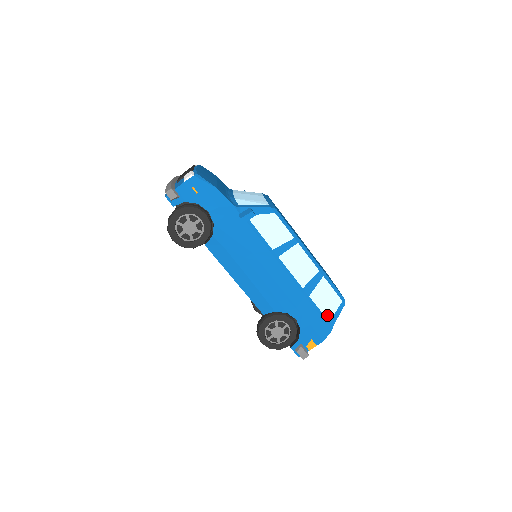
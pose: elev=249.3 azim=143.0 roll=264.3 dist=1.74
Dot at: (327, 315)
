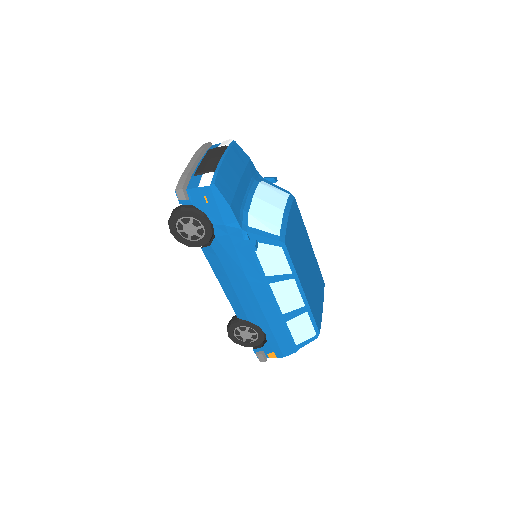
Dot at: (297, 340)
